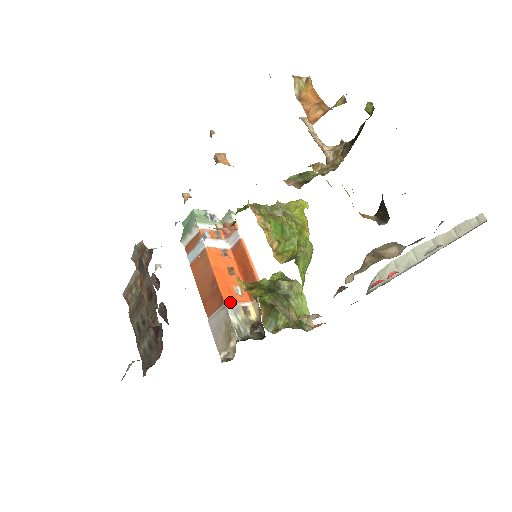
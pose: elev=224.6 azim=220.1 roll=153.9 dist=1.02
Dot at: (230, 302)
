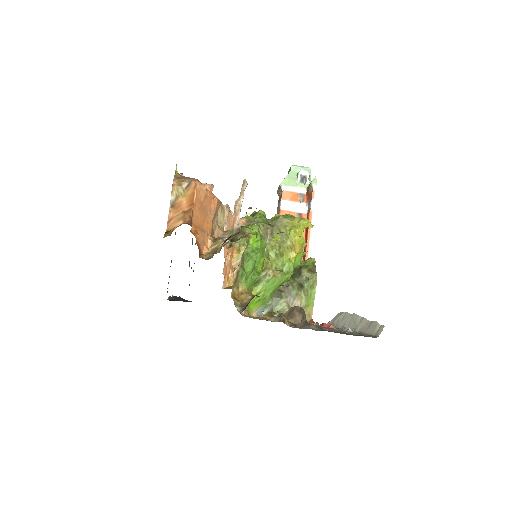
Dot at: occluded
